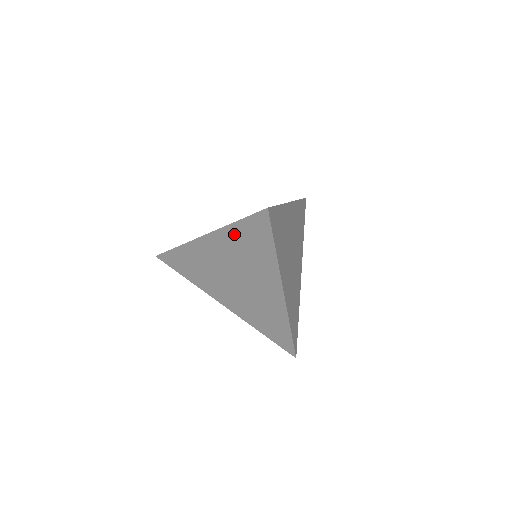
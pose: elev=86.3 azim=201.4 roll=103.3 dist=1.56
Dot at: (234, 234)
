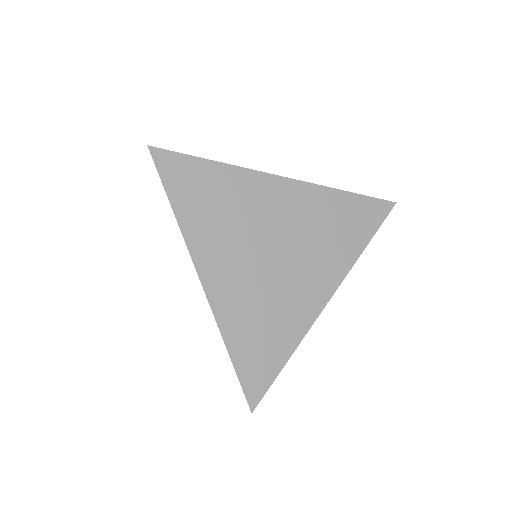
Dot at: occluded
